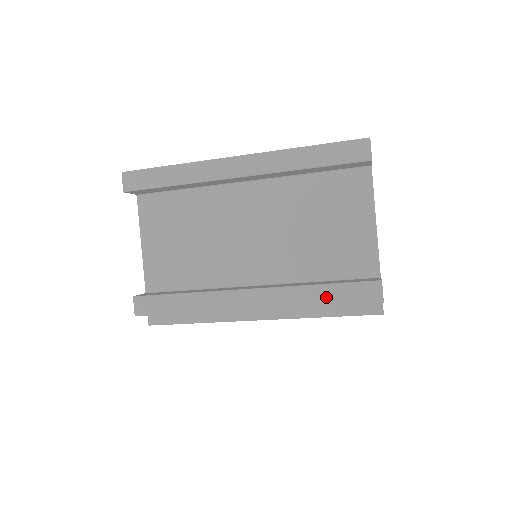
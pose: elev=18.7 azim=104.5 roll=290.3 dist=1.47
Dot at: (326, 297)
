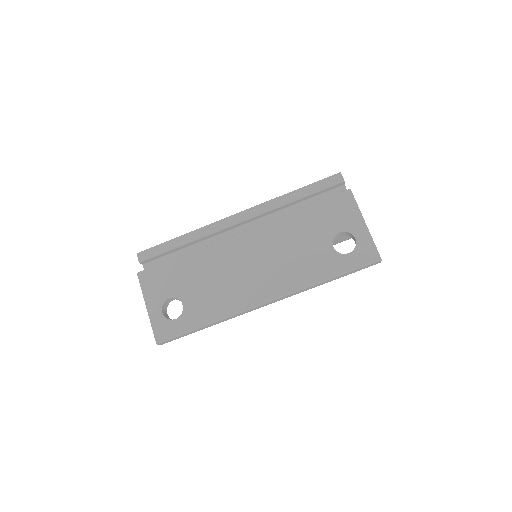
Dot at: occluded
